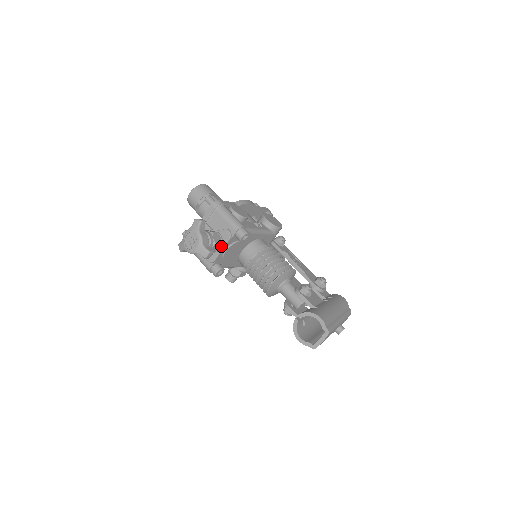
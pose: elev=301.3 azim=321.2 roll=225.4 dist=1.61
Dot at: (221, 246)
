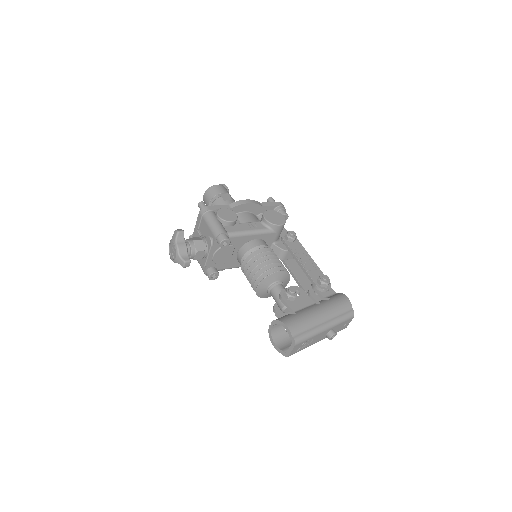
Dot at: (207, 252)
